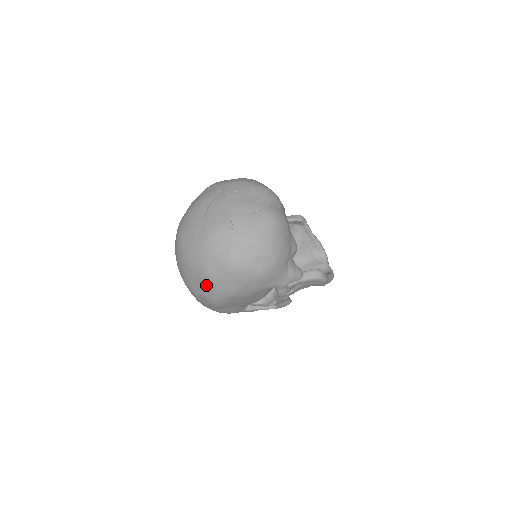
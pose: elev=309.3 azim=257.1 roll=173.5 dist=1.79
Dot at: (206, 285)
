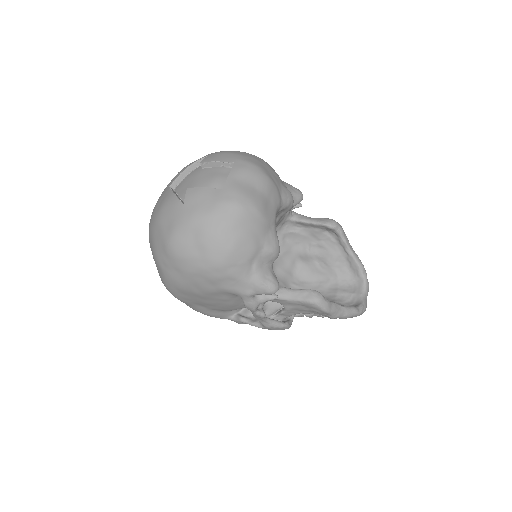
Dot at: (157, 267)
